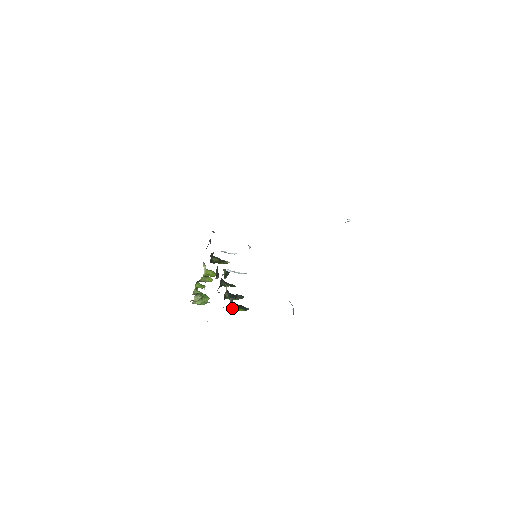
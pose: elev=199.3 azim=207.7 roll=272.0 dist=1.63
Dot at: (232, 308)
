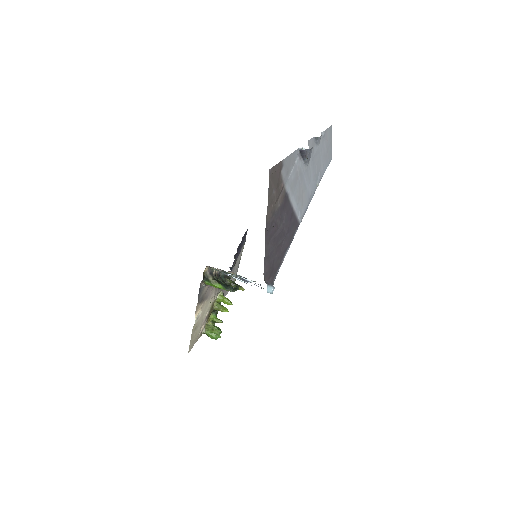
Dot at: (209, 279)
